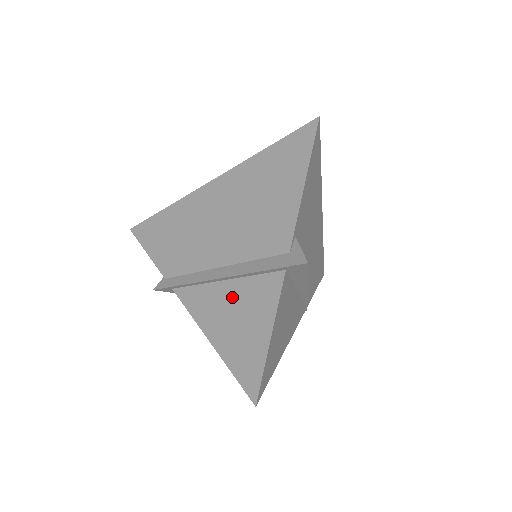
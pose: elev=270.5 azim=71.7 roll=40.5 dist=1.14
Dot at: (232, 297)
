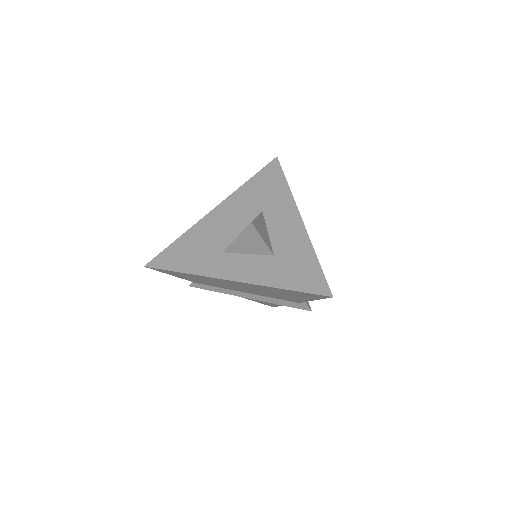
Dot at: occluded
